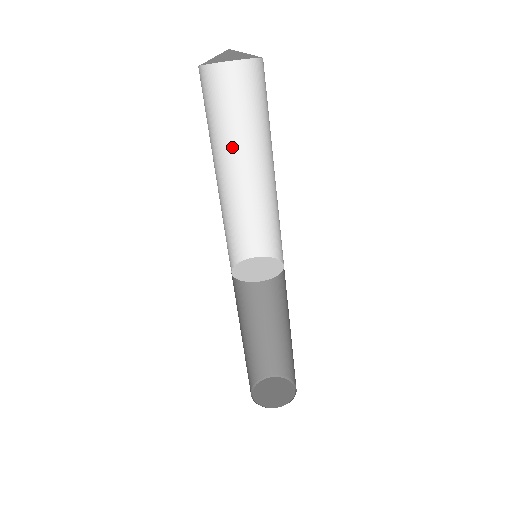
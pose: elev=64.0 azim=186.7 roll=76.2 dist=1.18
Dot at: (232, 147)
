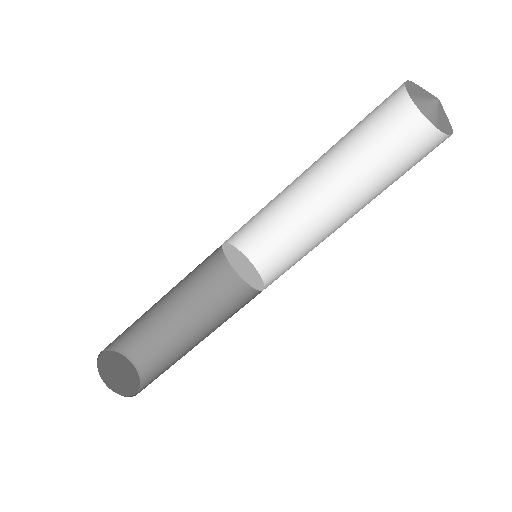
Dot at: (330, 149)
